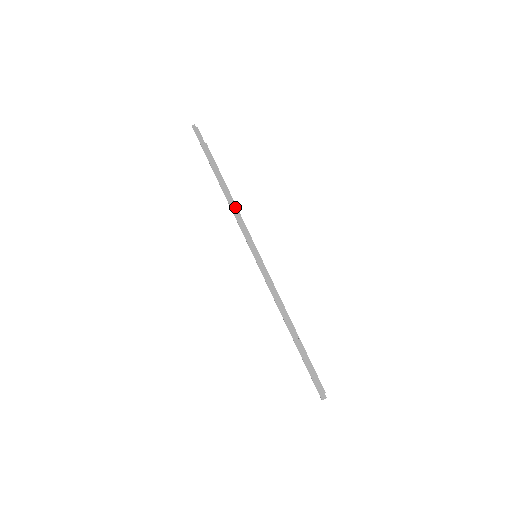
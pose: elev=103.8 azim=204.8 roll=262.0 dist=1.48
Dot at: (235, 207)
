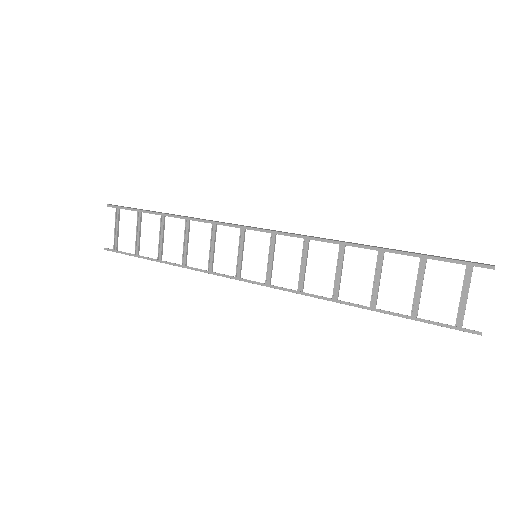
Dot at: (205, 219)
